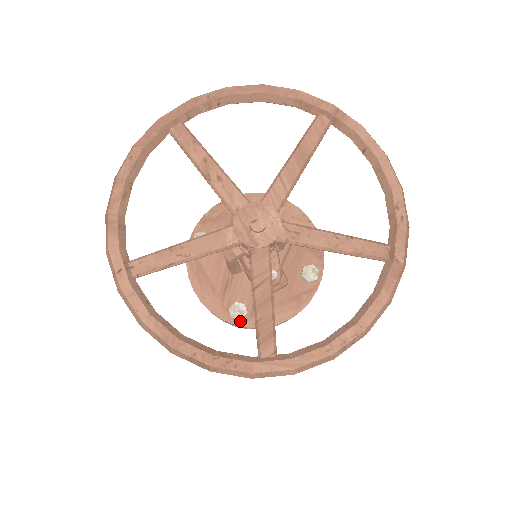
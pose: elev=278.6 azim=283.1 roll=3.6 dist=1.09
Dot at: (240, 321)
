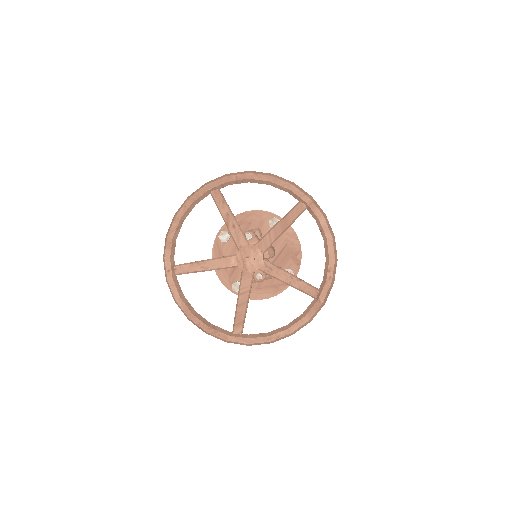
Dot at: occluded
